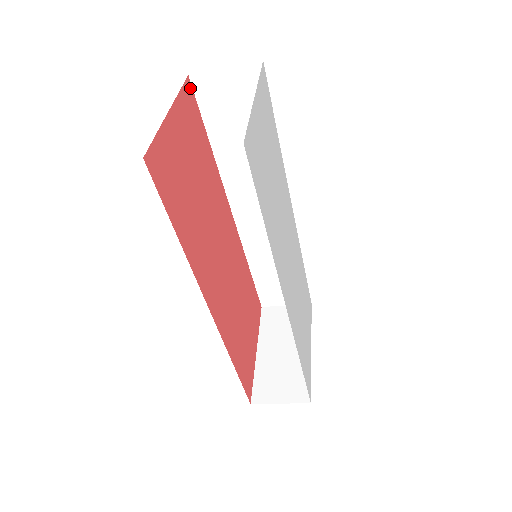
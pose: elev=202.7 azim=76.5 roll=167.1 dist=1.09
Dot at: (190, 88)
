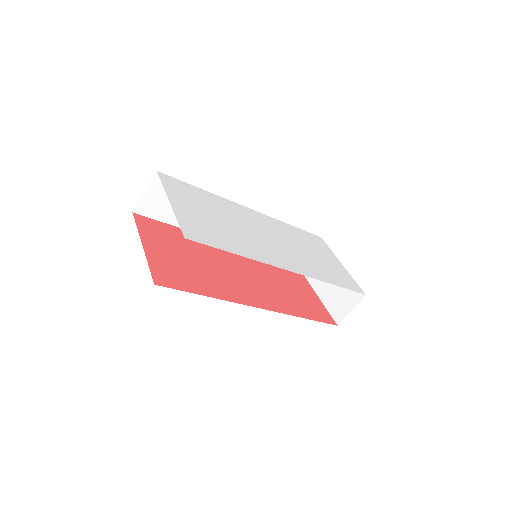
Dot at: (140, 217)
